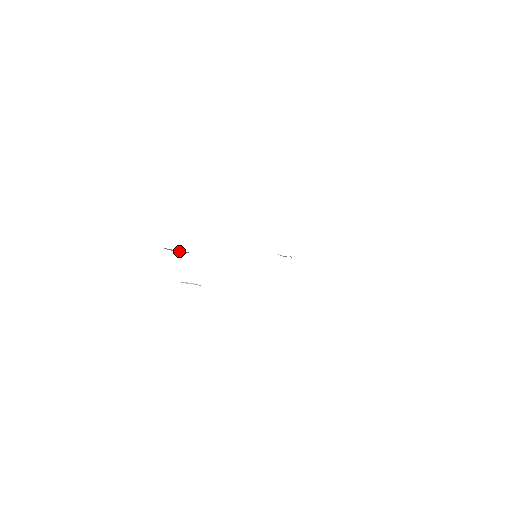
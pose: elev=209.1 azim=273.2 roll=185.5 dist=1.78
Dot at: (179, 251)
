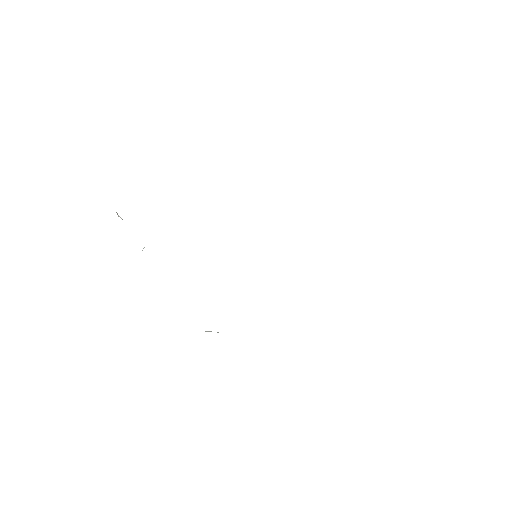
Dot at: occluded
